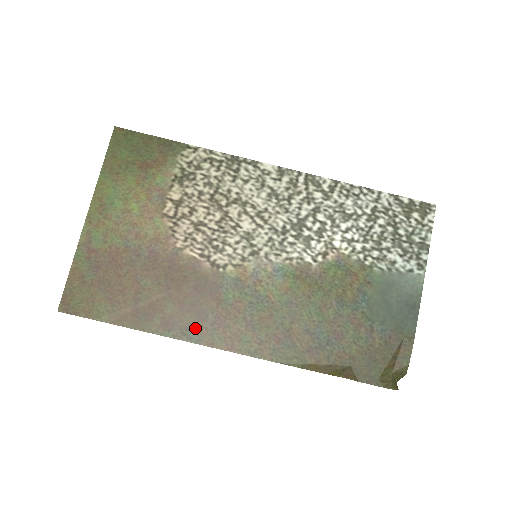
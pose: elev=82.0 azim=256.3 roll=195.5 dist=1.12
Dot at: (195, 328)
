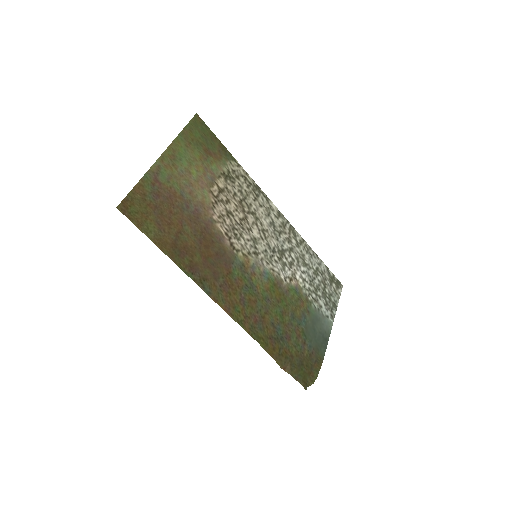
Dot at: (209, 282)
